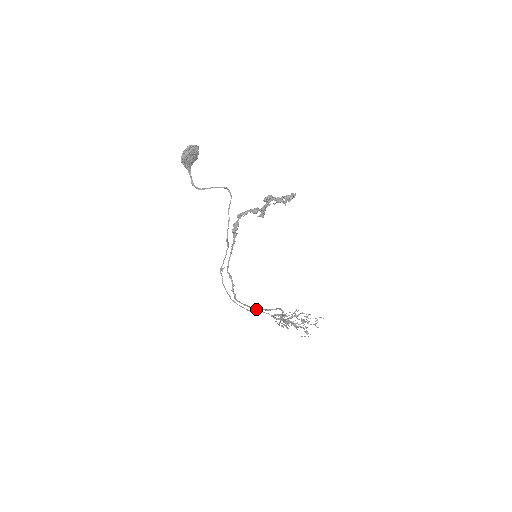
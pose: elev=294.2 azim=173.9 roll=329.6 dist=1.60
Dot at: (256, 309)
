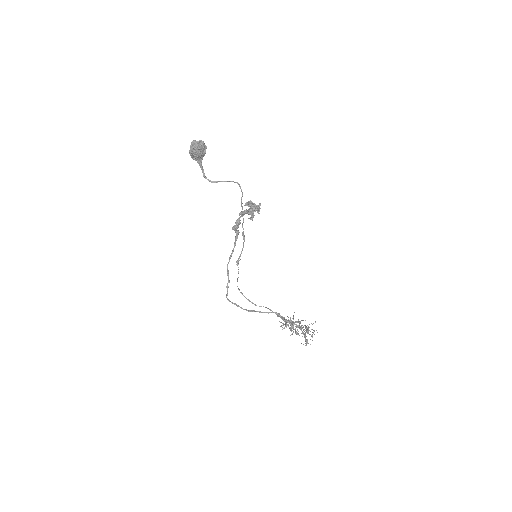
Dot at: (245, 309)
